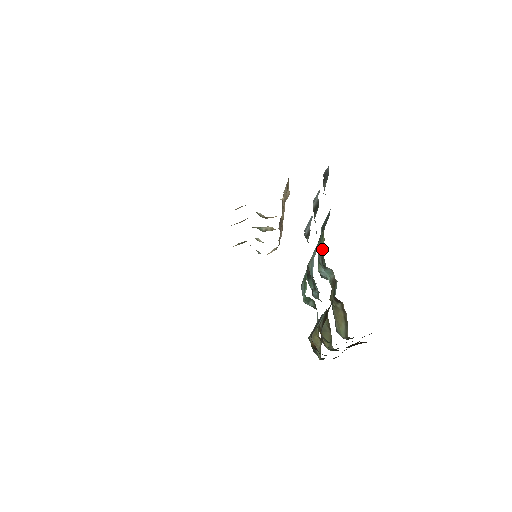
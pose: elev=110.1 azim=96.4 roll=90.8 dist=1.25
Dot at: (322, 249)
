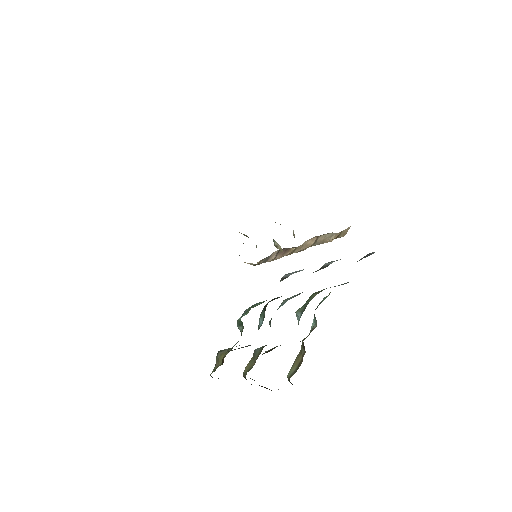
Dot at: occluded
